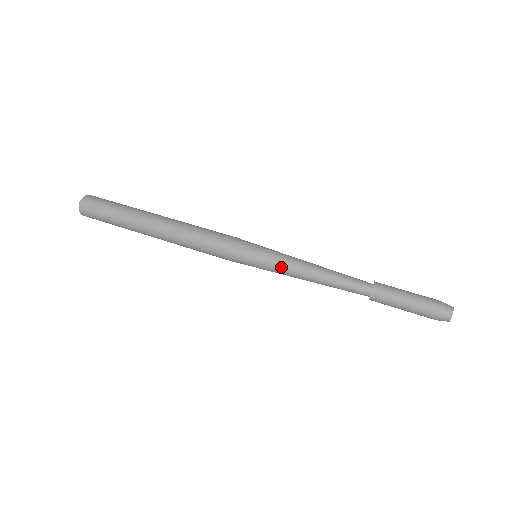
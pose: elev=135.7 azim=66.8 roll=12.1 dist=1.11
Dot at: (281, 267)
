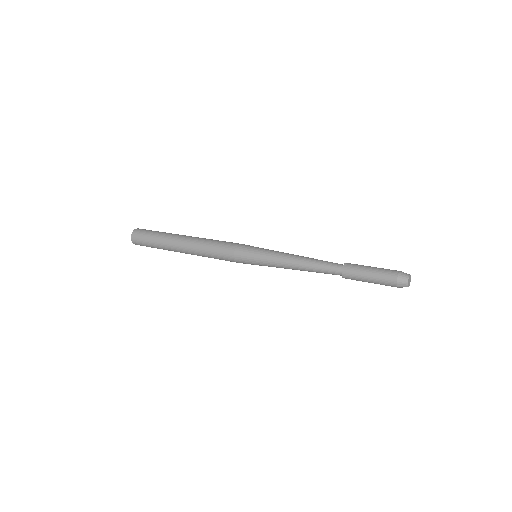
Dot at: (273, 260)
